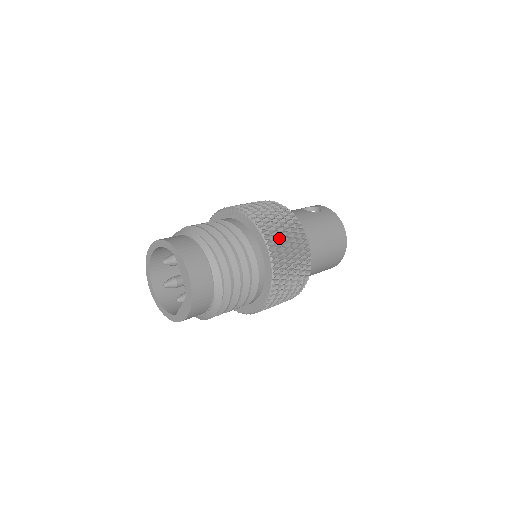
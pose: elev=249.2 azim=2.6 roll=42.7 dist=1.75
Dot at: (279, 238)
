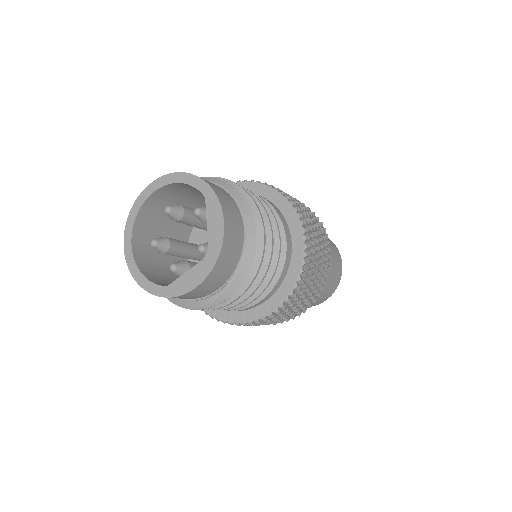
Dot at: (313, 235)
